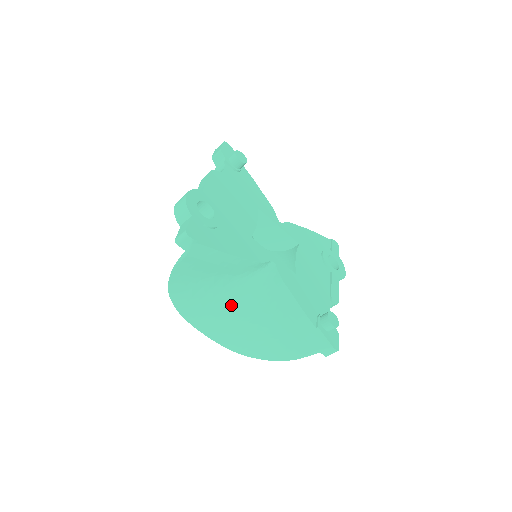
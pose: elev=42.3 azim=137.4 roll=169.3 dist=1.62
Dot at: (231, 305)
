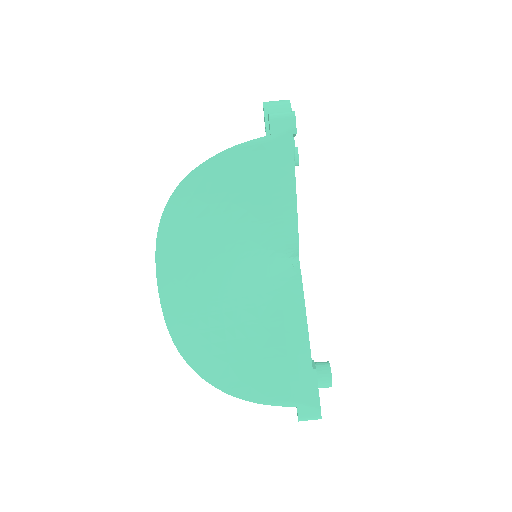
Dot at: (222, 272)
